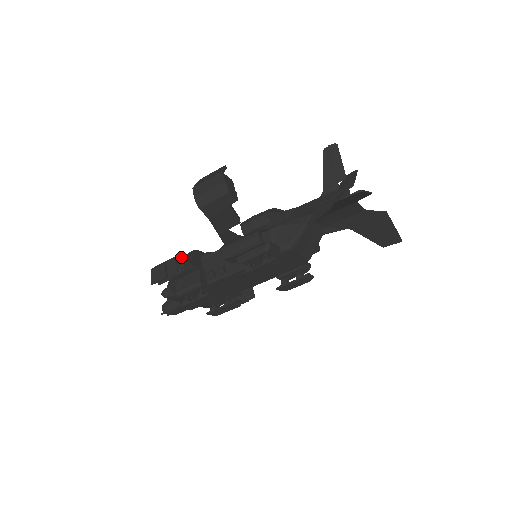
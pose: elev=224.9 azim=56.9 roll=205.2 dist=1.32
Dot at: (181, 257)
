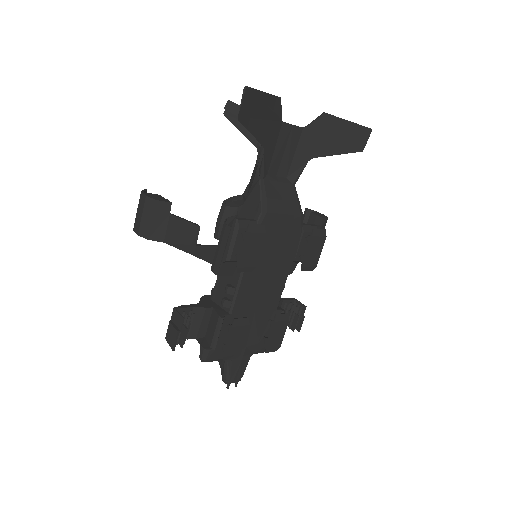
Dot at: (182, 306)
